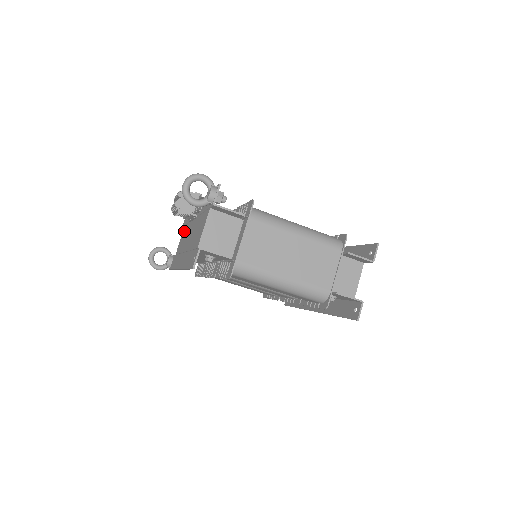
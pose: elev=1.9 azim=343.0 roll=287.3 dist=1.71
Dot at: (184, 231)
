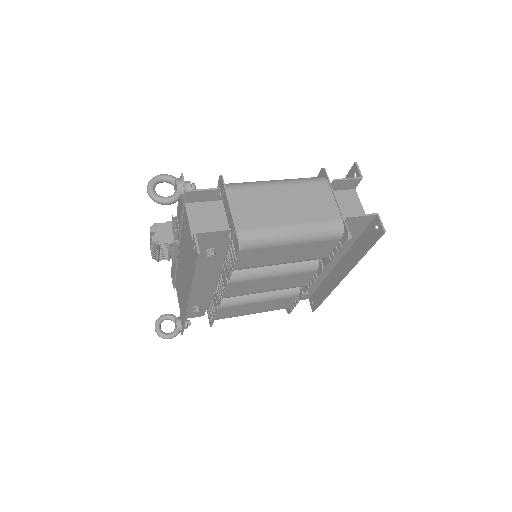
Dot at: occluded
